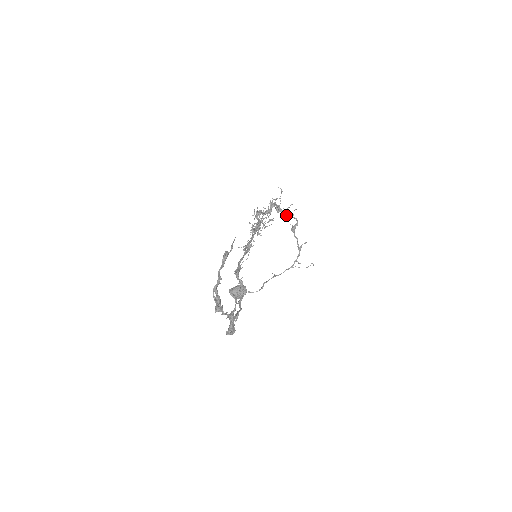
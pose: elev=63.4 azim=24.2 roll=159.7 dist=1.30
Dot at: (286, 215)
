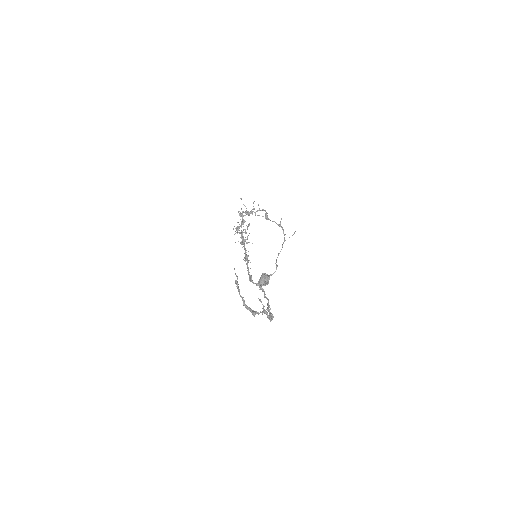
Dot at: (255, 213)
